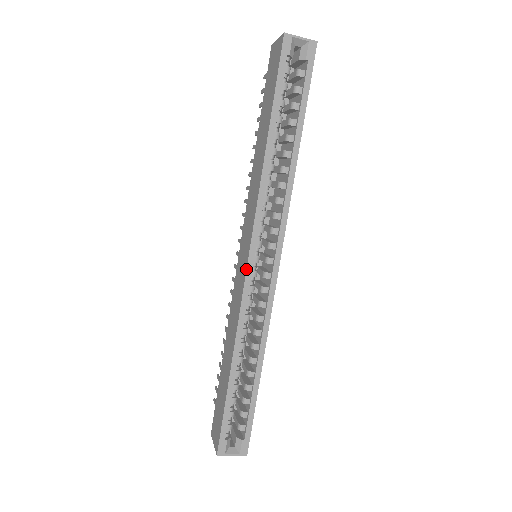
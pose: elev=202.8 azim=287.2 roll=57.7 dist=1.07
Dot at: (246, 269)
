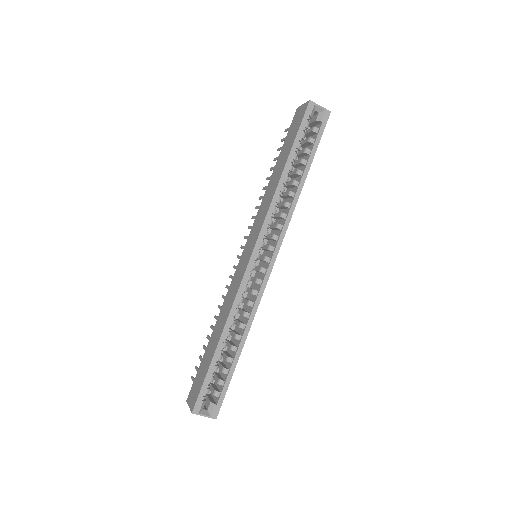
Dot at: (249, 261)
